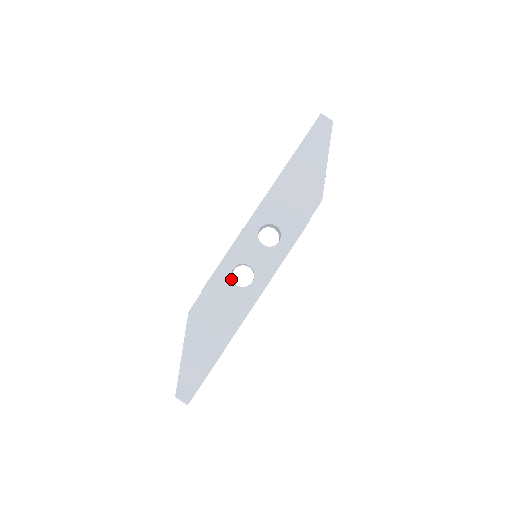
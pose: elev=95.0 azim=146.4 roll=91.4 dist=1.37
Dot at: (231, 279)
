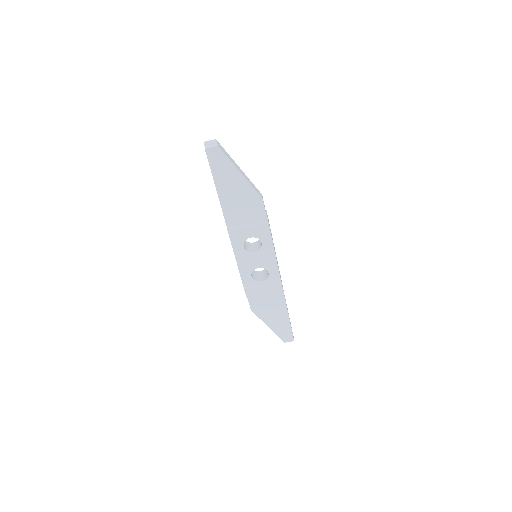
Dot at: (256, 281)
